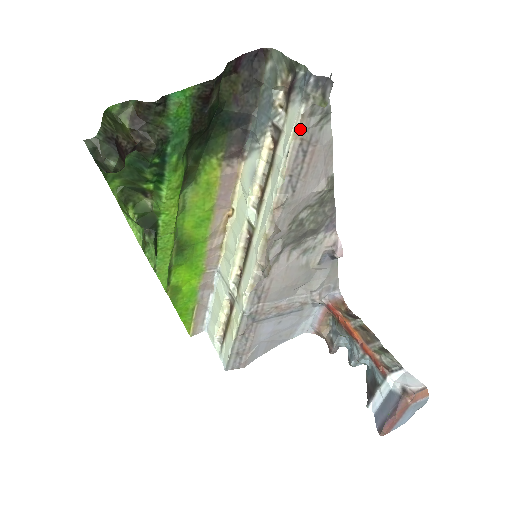
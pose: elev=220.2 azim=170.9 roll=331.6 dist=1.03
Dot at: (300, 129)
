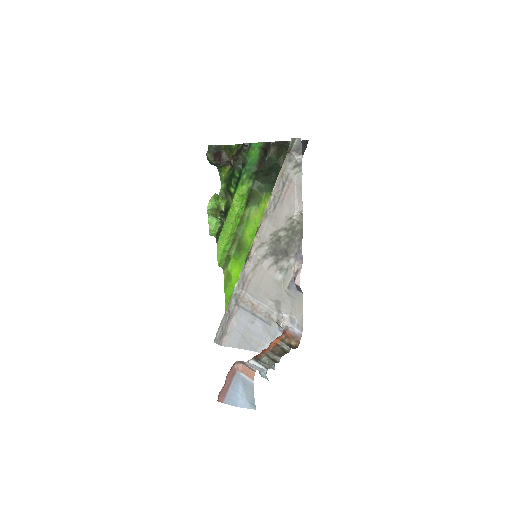
Dot at: (283, 168)
